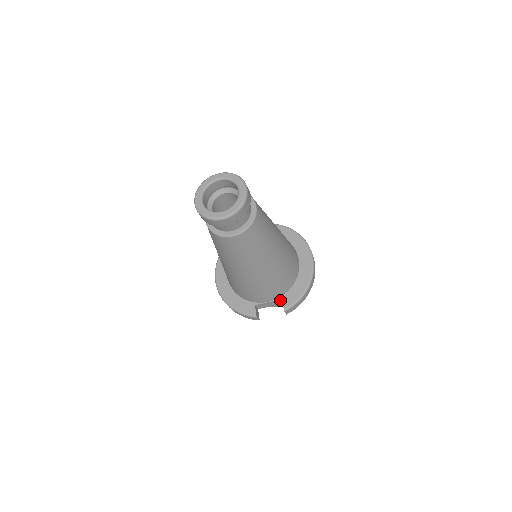
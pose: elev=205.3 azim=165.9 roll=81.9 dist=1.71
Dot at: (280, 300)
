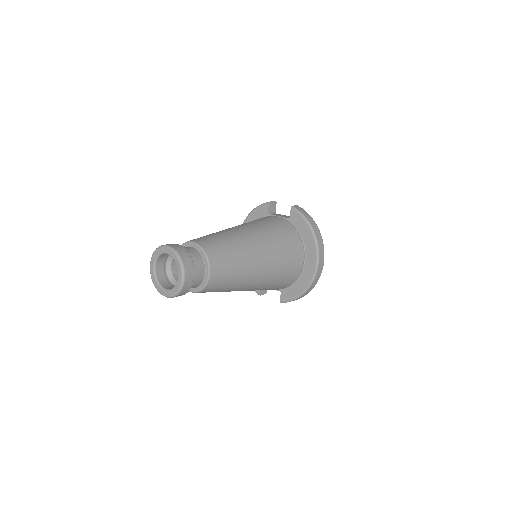
Dot at: (280, 290)
